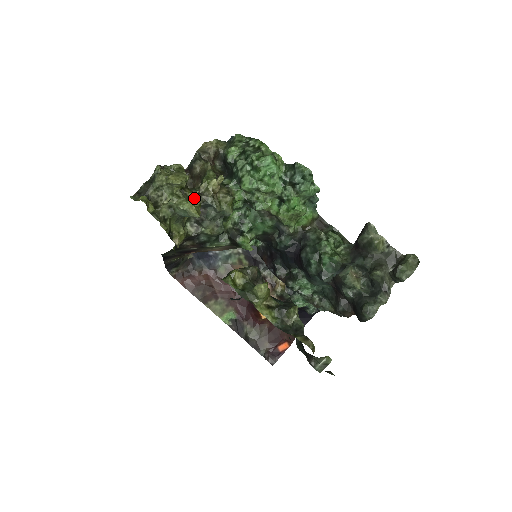
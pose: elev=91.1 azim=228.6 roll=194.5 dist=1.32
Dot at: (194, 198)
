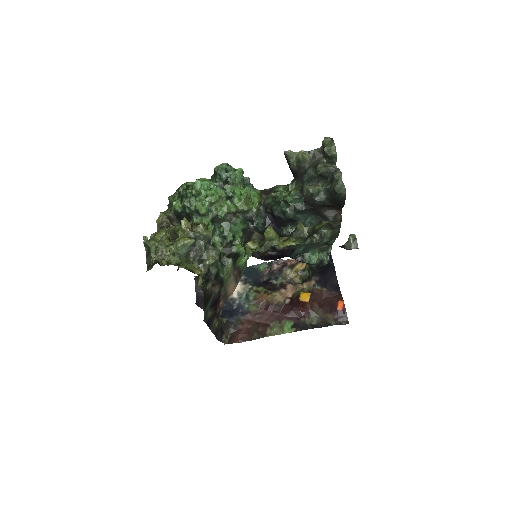
Dot at: (181, 237)
